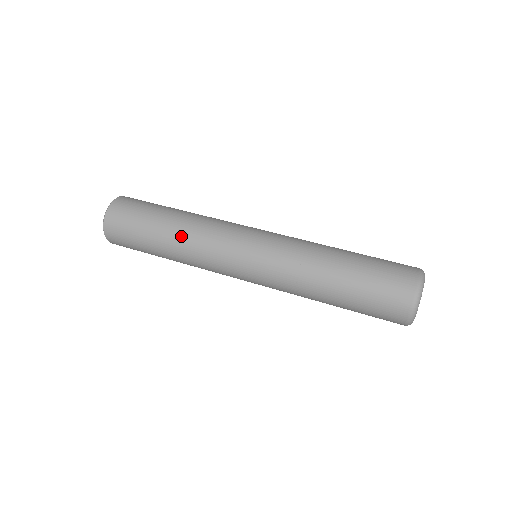
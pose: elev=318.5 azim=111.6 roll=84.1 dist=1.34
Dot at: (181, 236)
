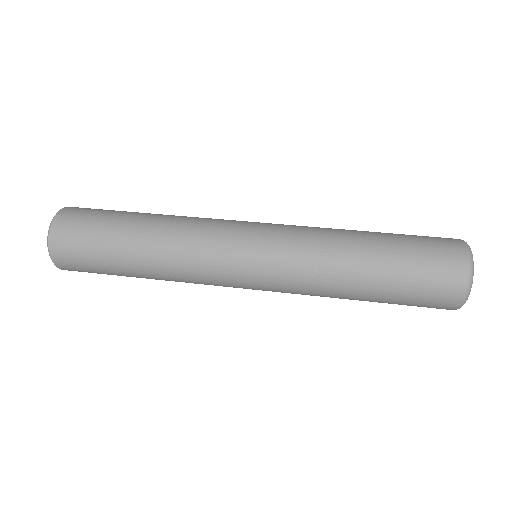
Dot at: (162, 227)
